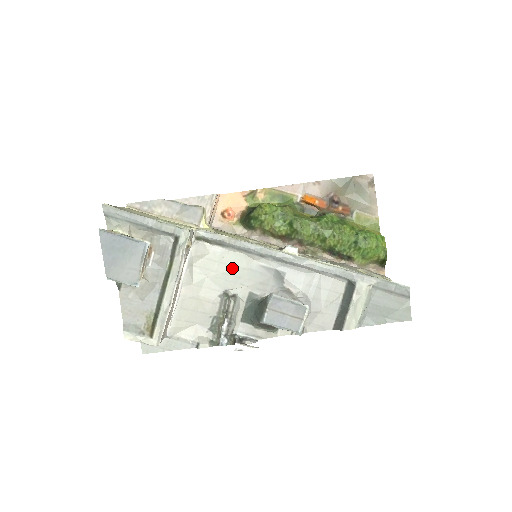
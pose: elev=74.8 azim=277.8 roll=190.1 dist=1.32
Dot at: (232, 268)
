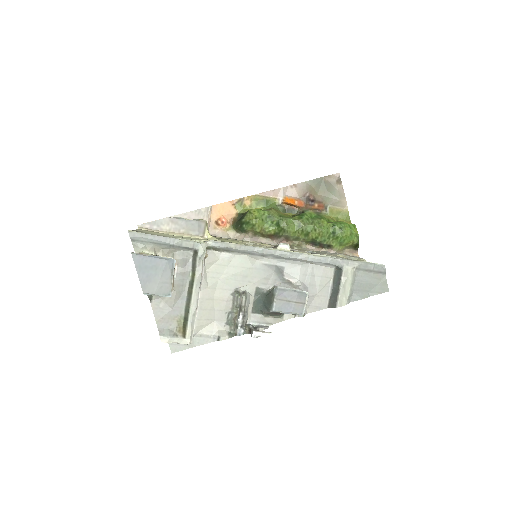
Dot at: (239, 269)
